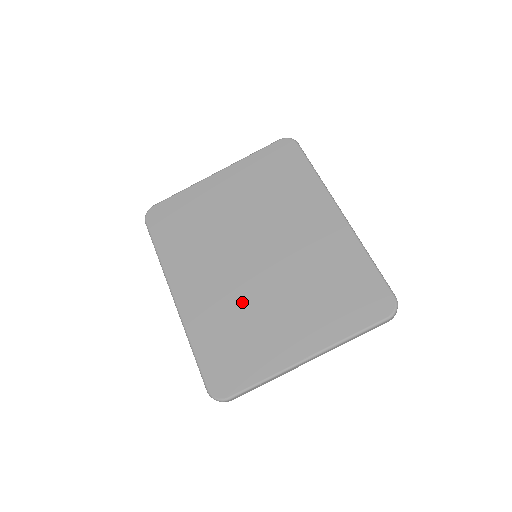
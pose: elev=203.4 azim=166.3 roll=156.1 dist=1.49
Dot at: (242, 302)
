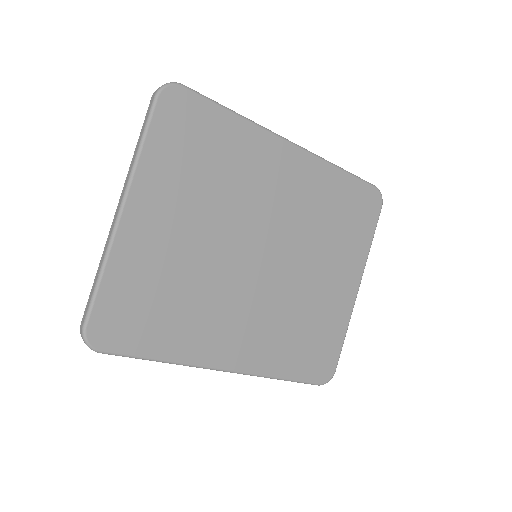
Dot at: (287, 305)
